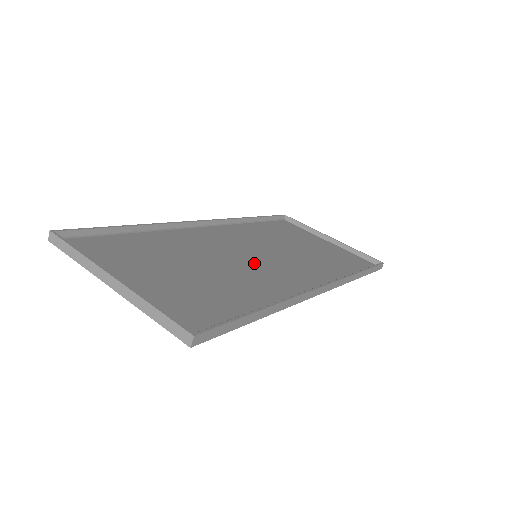
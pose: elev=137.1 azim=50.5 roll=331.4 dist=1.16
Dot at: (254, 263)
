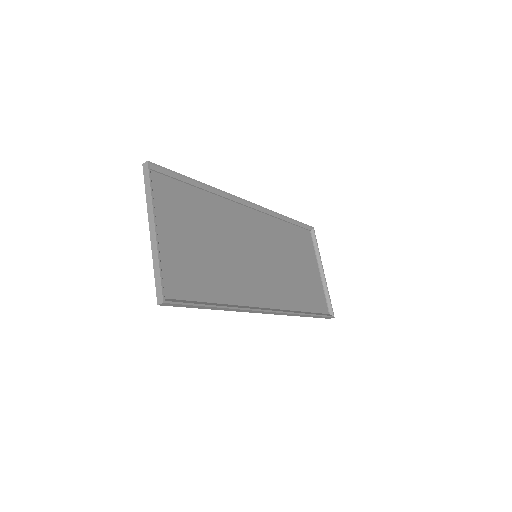
Dot at: (248, 262)
